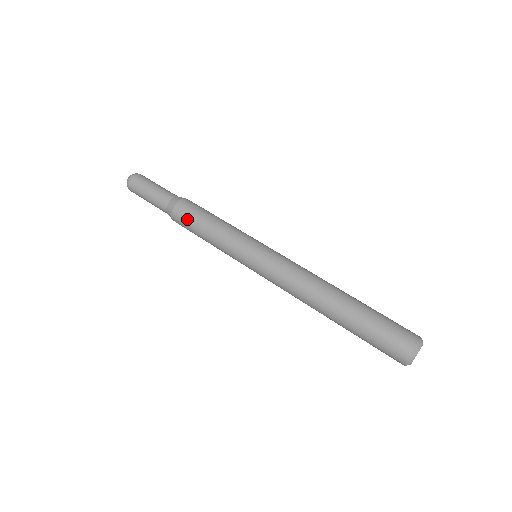
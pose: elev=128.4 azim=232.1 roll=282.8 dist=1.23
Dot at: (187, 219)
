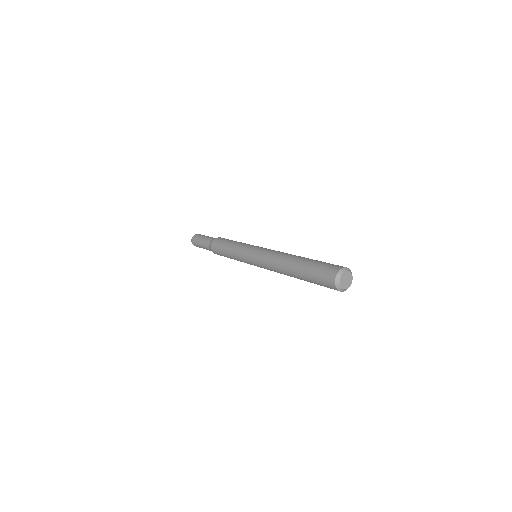
Dot at: (222, 240)
